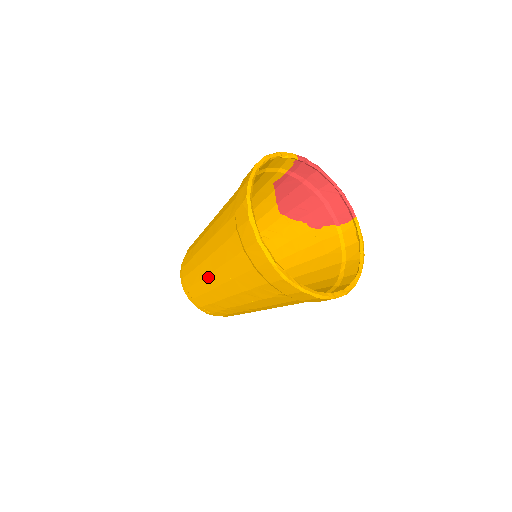
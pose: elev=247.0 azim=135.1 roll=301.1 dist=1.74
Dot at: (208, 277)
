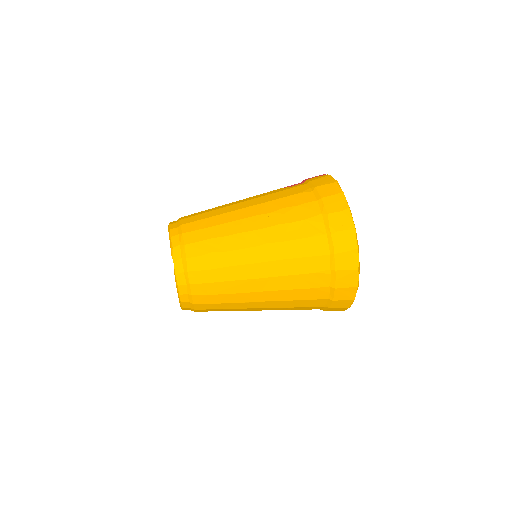
Dot at: (250, 294)
